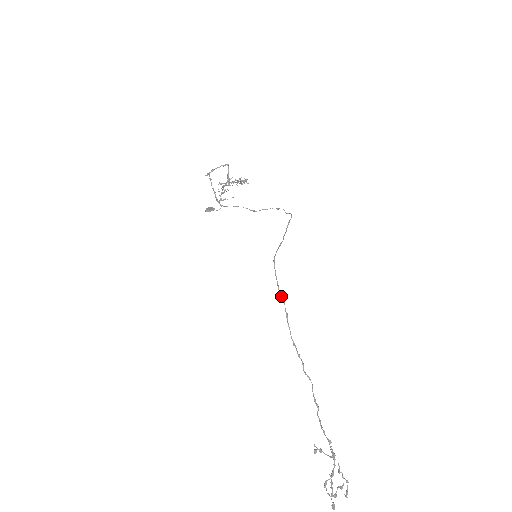
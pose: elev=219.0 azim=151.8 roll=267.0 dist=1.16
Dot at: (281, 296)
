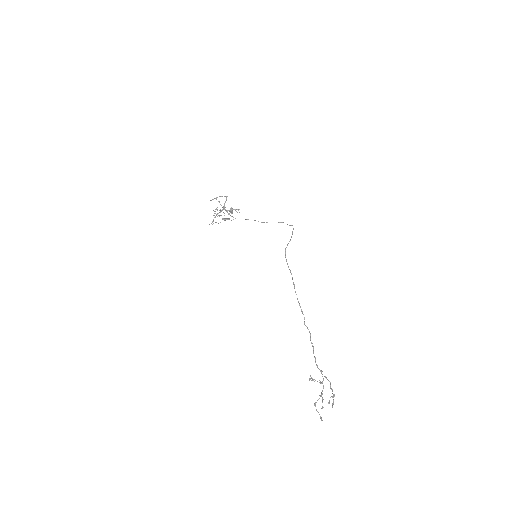
Dot at: (291, 273)
